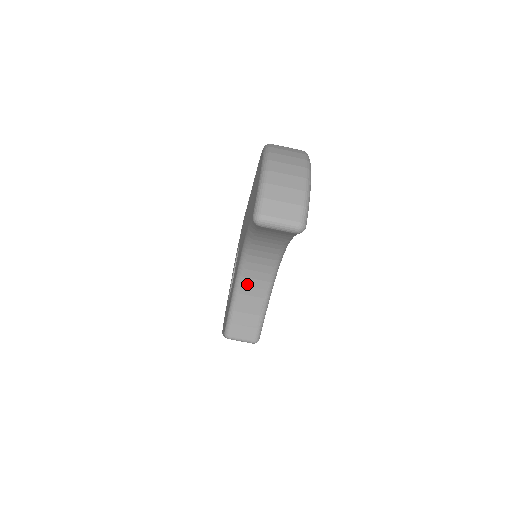
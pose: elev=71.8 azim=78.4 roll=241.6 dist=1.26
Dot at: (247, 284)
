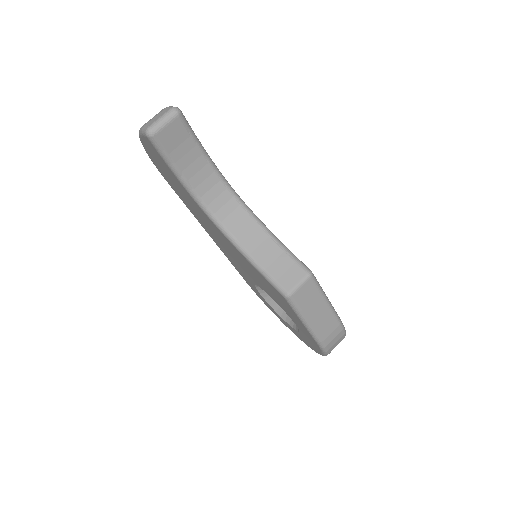
Dot at: (245, 240)
